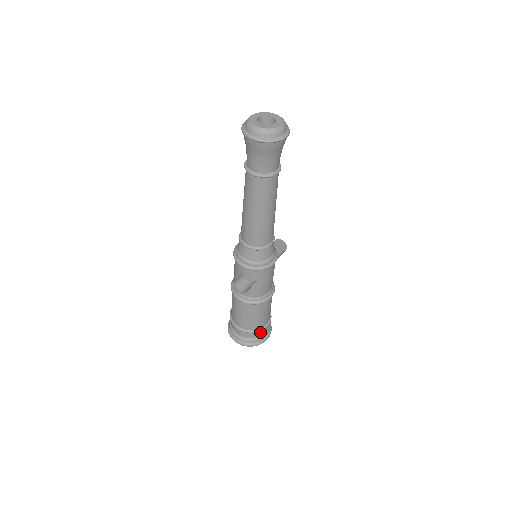
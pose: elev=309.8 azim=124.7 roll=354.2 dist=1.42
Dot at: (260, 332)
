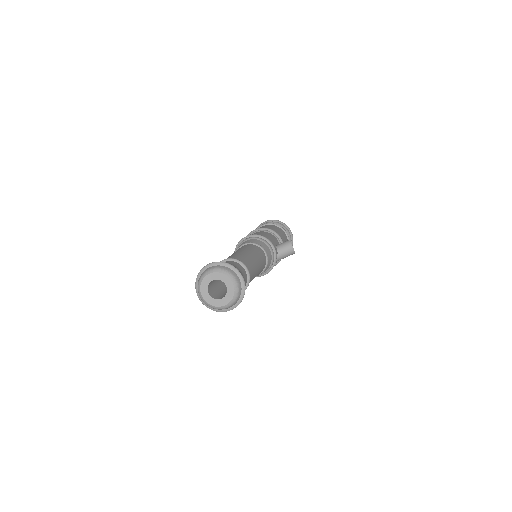
Dot at: occluded
